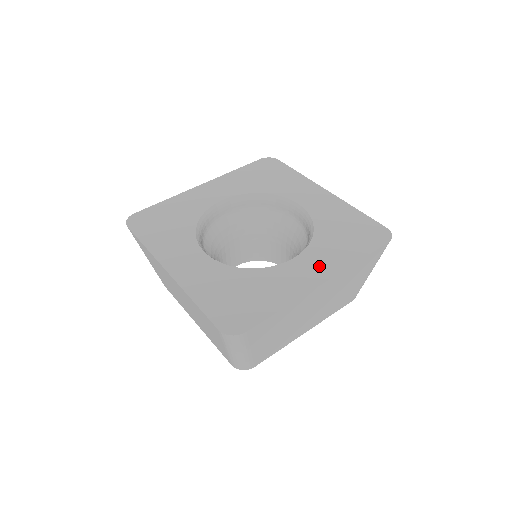
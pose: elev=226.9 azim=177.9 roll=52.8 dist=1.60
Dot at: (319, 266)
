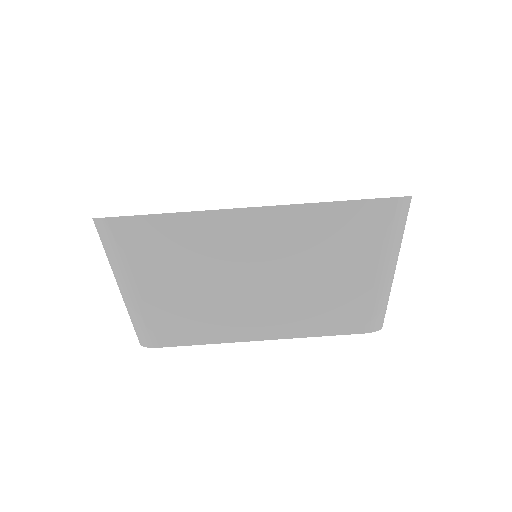
Dot at: occluded
